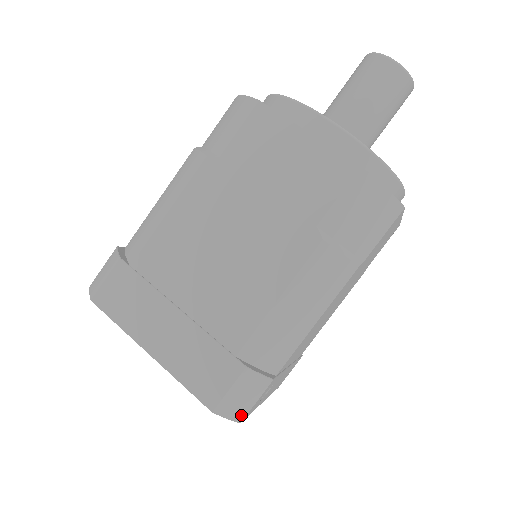
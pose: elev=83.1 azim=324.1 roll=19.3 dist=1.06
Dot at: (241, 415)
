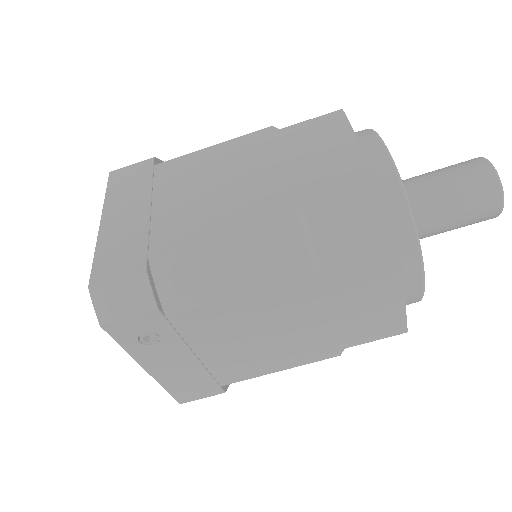
Dot at: (107, 317)
